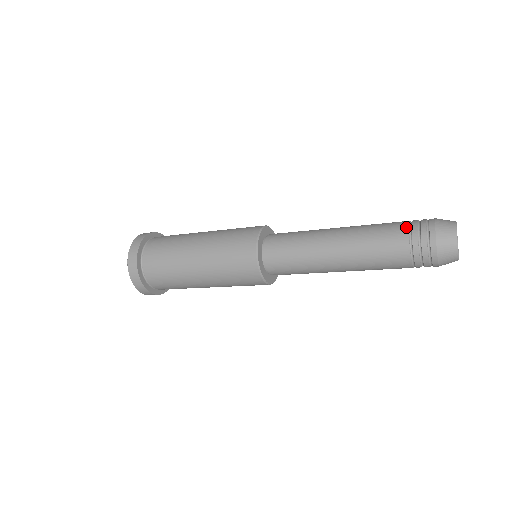
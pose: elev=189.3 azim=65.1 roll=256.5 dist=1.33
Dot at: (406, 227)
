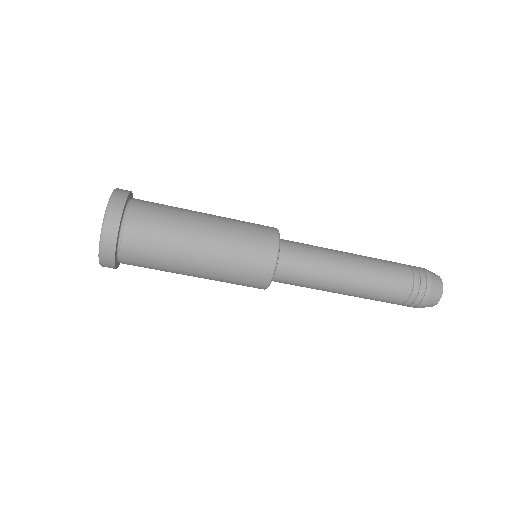
Dot at: (409, 270)
